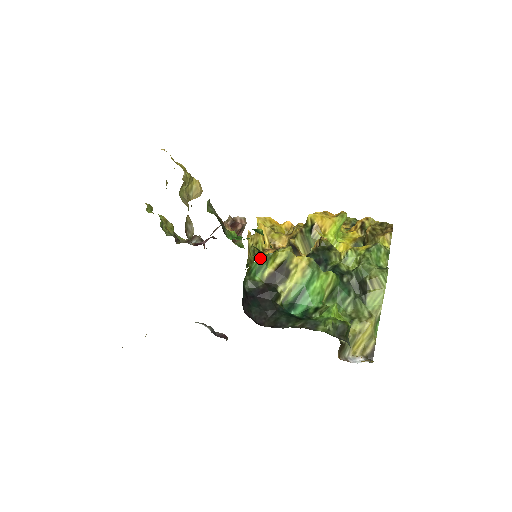
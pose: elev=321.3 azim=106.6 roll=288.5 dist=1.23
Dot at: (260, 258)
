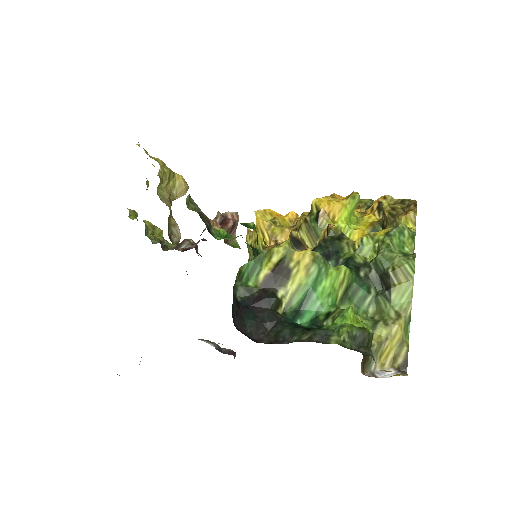
Dot at: occluded
